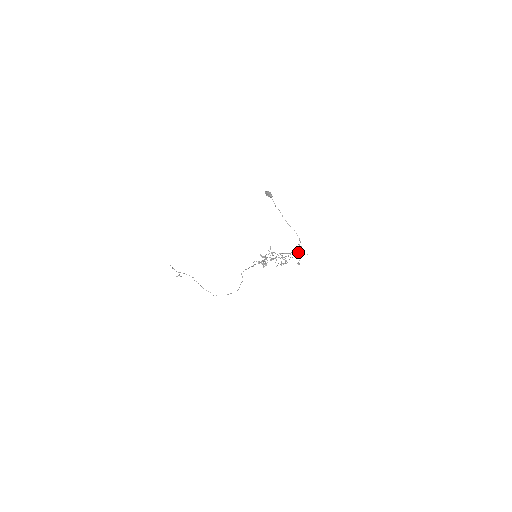
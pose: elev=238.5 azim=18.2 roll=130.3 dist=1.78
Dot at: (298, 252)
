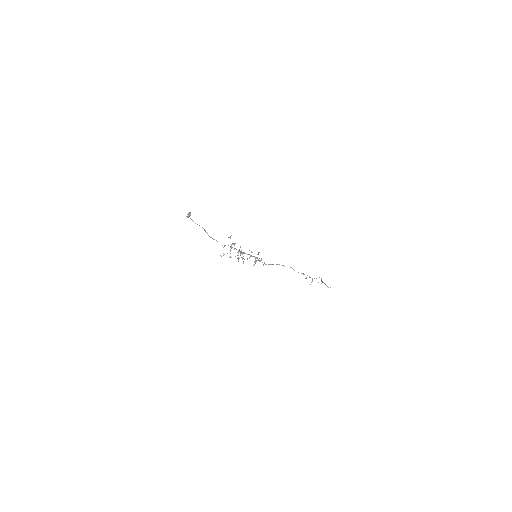
Dot at: (231, 246)
